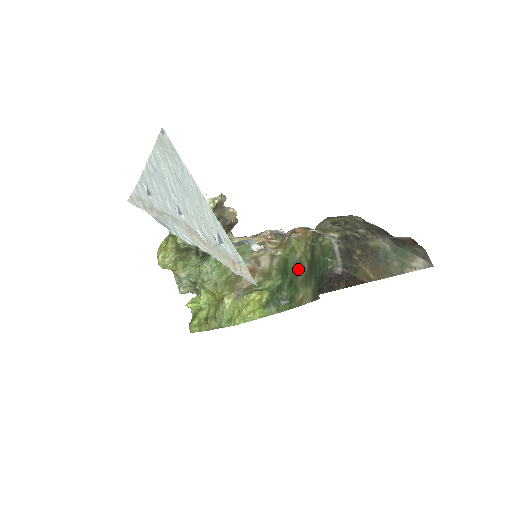
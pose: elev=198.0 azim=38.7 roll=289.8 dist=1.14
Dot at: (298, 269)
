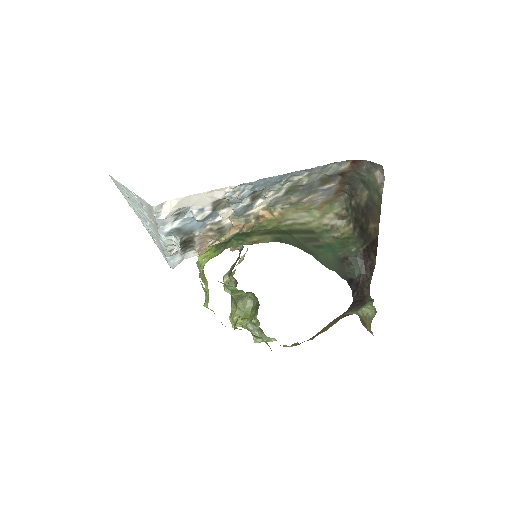
Dot at: (260, 231)
